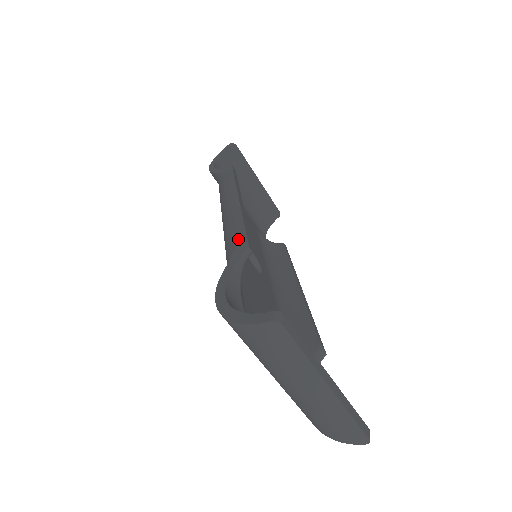
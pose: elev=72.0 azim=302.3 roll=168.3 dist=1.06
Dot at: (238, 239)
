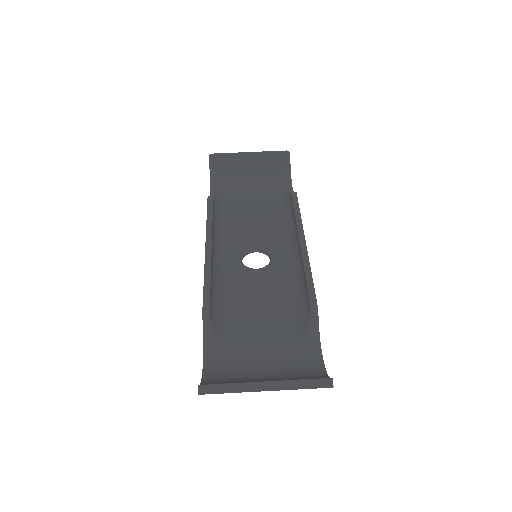
Dot at: occluded
